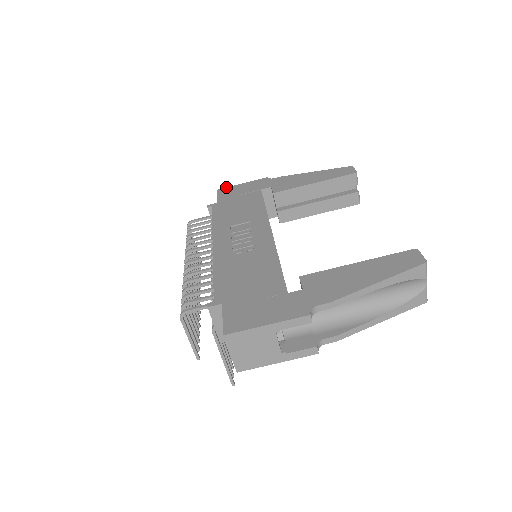
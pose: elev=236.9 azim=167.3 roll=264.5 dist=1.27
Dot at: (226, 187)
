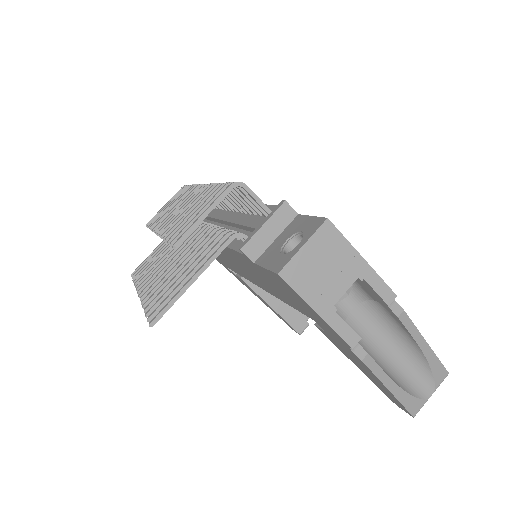
Dot at: occluded
